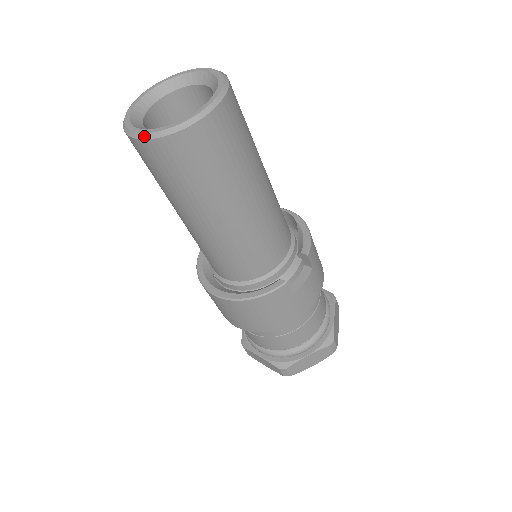
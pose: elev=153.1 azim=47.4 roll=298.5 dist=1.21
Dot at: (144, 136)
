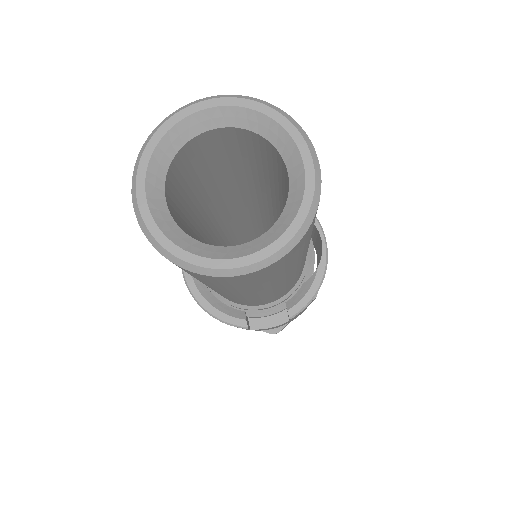
Dot at: (141, 222)
